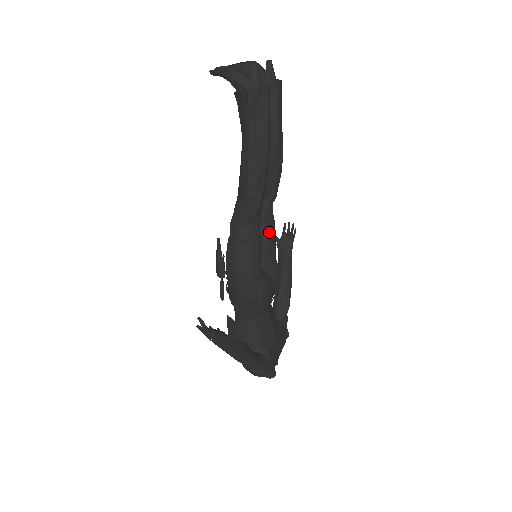
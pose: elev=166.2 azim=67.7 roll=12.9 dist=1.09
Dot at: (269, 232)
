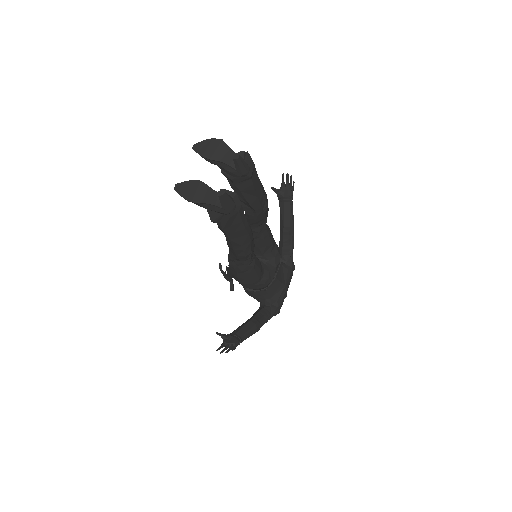
Dot at: (265, 240)
